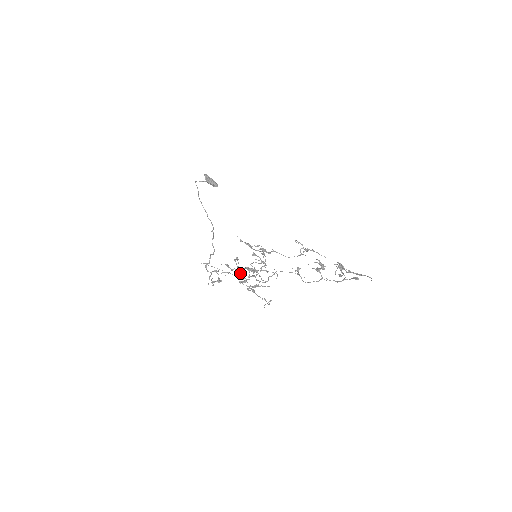
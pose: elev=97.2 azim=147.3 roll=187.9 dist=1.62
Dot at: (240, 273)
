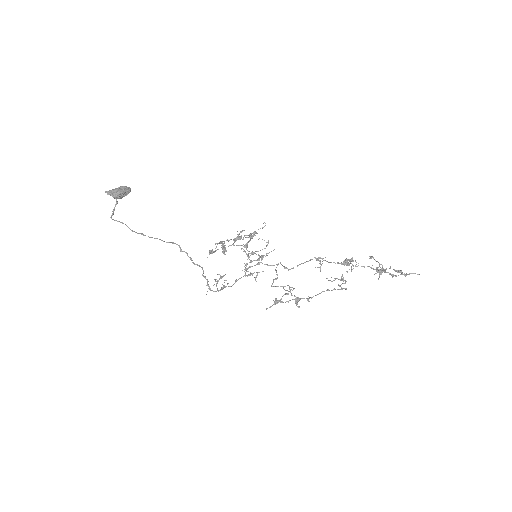
Dot at: (224, 242)
